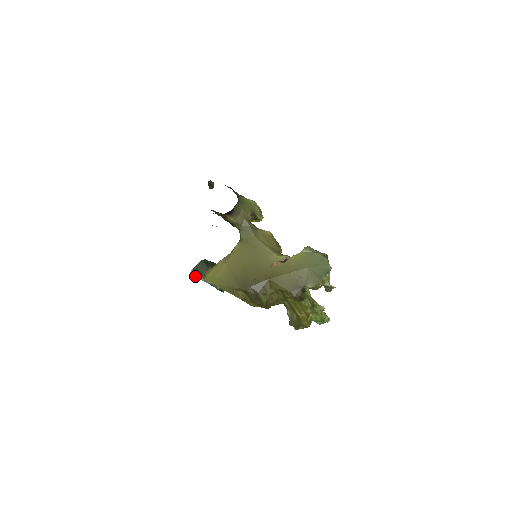
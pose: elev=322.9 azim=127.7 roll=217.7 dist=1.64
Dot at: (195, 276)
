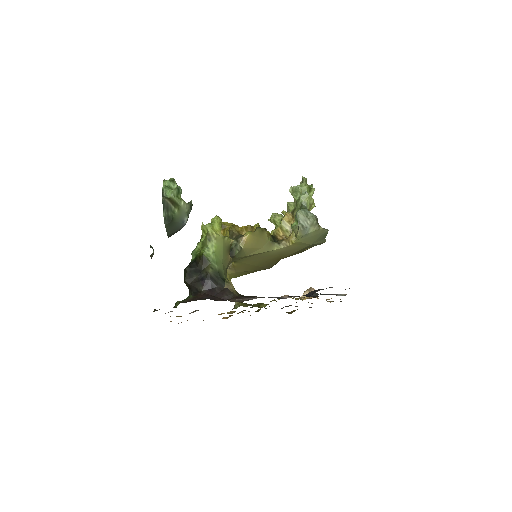
Dot at: occluded
